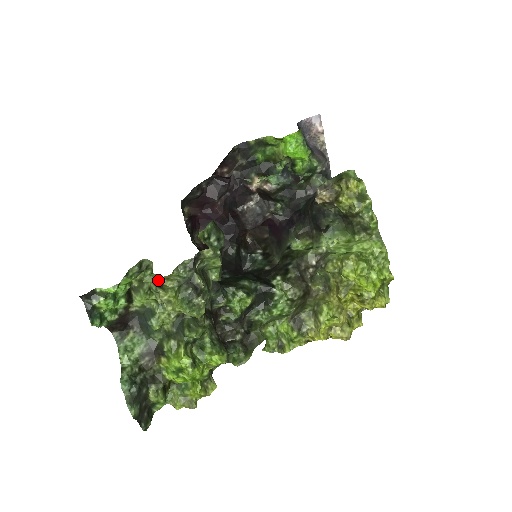
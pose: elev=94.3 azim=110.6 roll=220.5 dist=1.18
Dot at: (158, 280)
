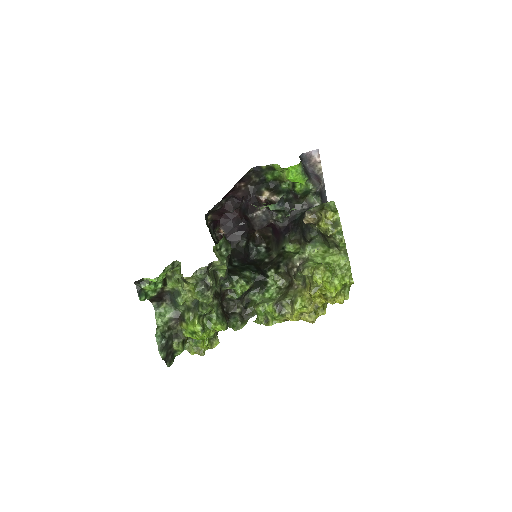
Dot at: (183, 278)
